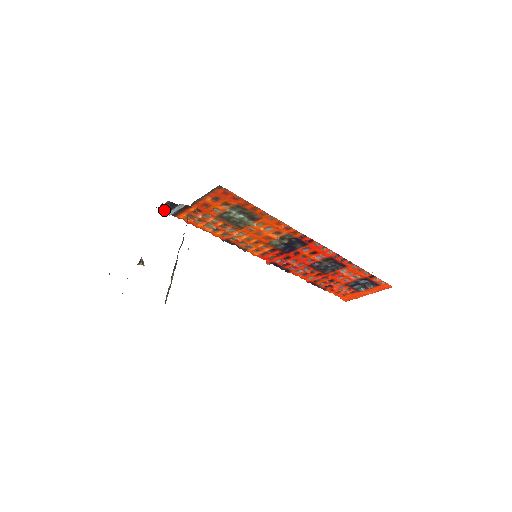
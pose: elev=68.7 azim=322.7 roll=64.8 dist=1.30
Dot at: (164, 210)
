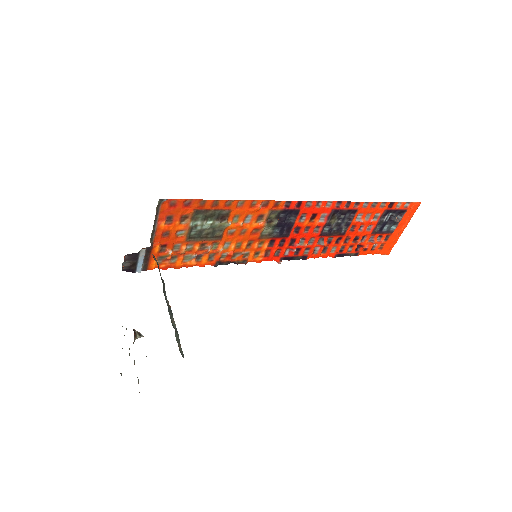
Dot at: (130, 270)
